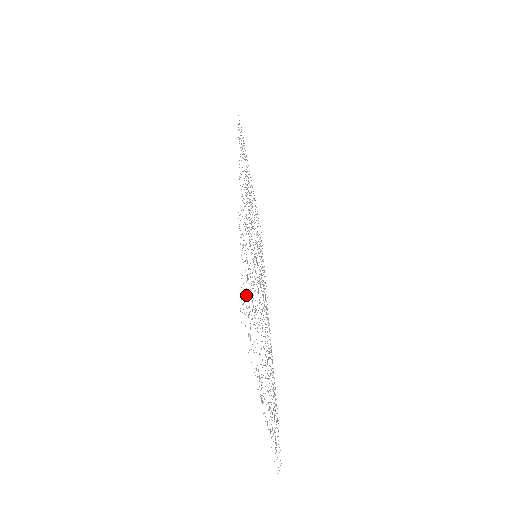
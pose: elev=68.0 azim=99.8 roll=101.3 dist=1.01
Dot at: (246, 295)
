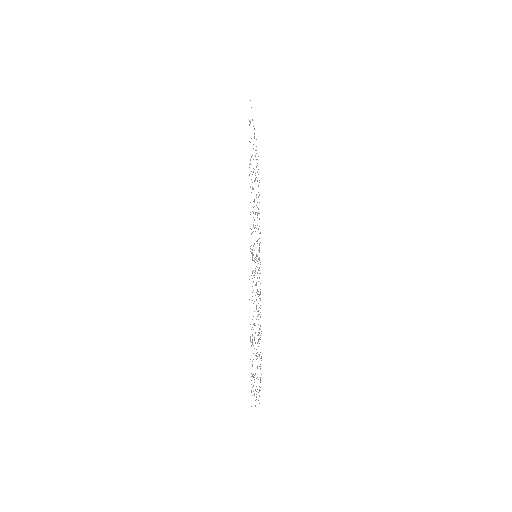
Dot at: (252, 366)
